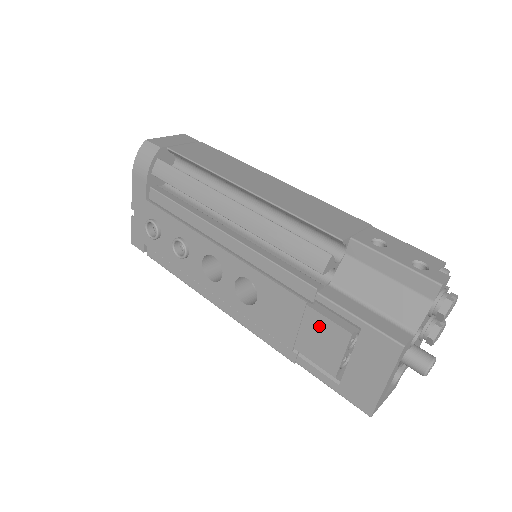
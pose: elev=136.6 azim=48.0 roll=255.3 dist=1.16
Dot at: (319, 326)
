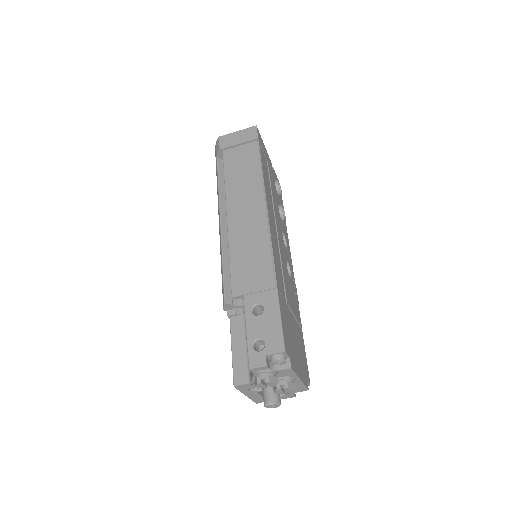
Dot at: occluded
